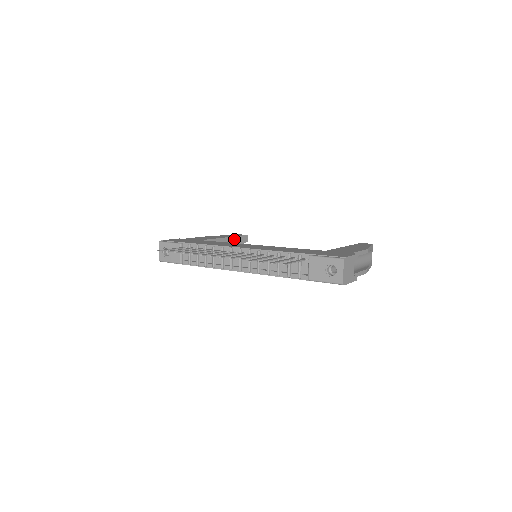
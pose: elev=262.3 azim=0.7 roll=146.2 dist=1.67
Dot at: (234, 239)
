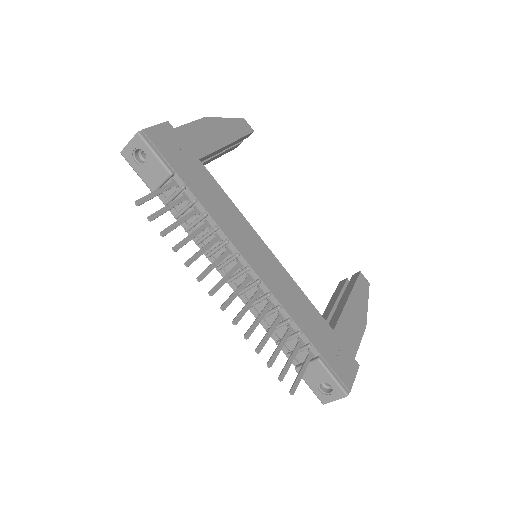
Dot at: (236, 141)
